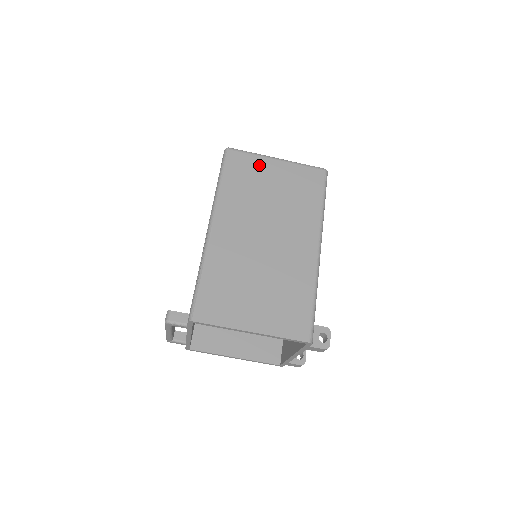
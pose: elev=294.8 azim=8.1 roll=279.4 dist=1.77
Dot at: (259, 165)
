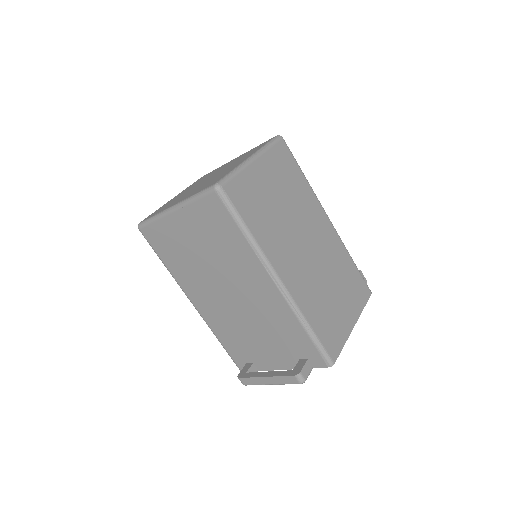
Dot at: (252, 181)
